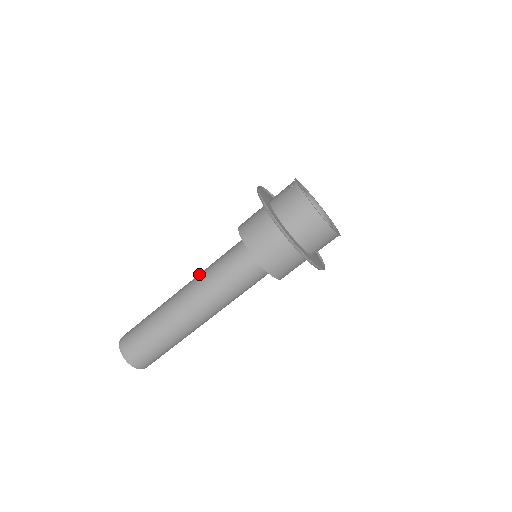
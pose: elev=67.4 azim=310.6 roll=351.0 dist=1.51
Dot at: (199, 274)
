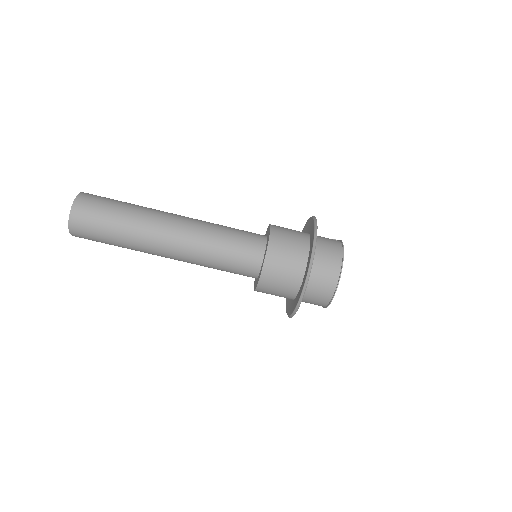
Dot at: occluded
